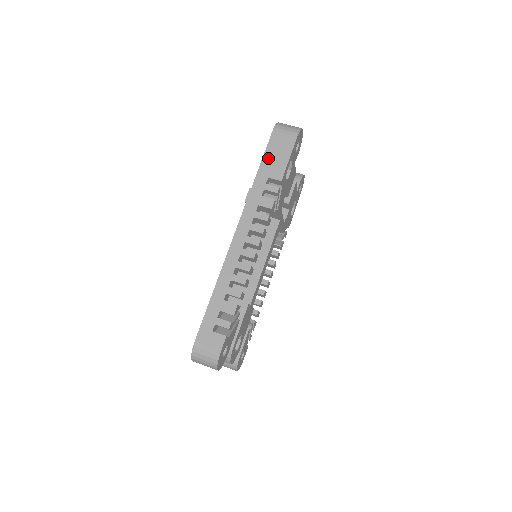
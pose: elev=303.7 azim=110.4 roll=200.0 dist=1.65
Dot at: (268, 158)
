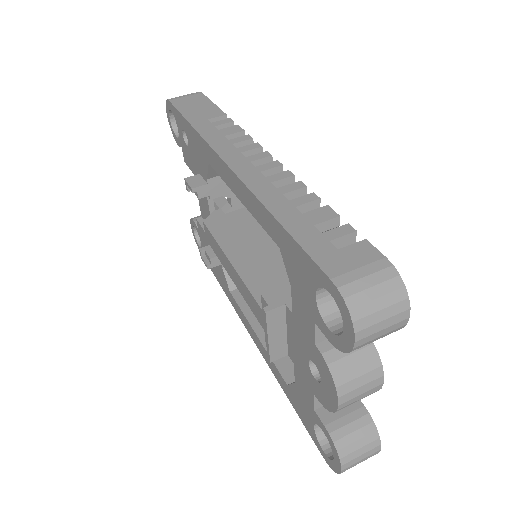
Dot at: (188, 112)
